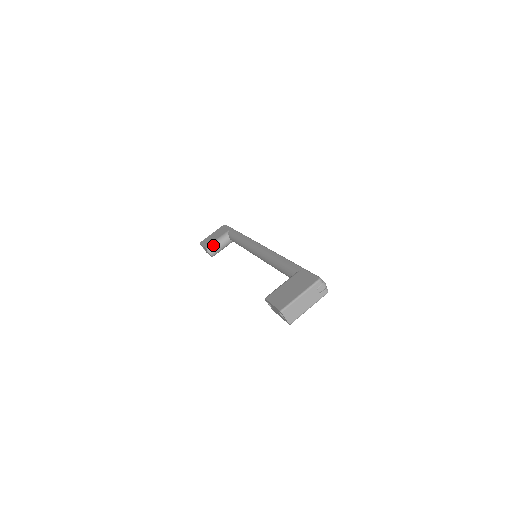
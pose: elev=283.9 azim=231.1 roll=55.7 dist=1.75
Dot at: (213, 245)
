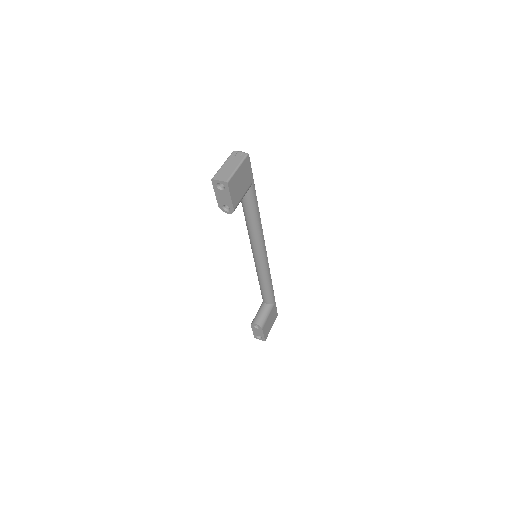
Dot at: (255, 317)
